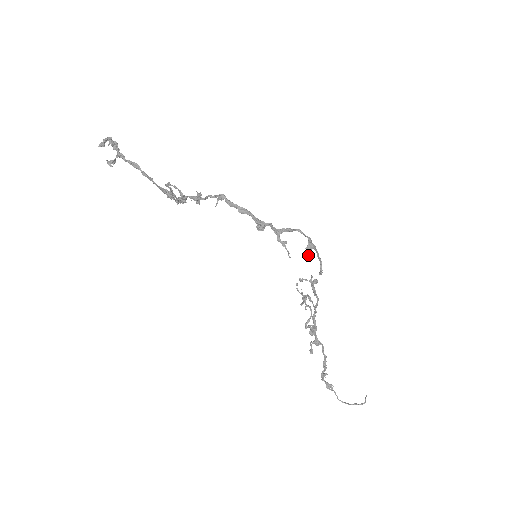
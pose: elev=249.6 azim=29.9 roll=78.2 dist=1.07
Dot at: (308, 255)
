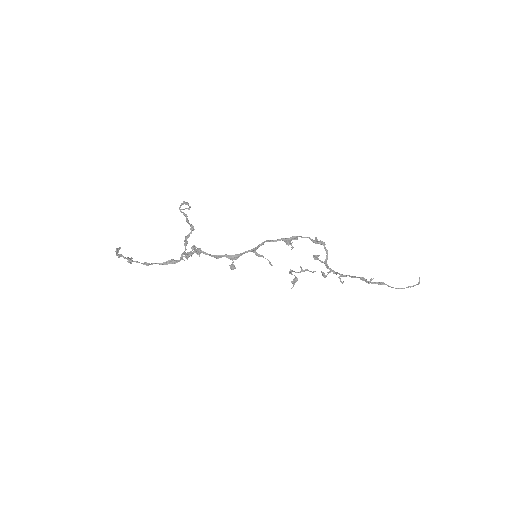
Dot at: (294, 239)
